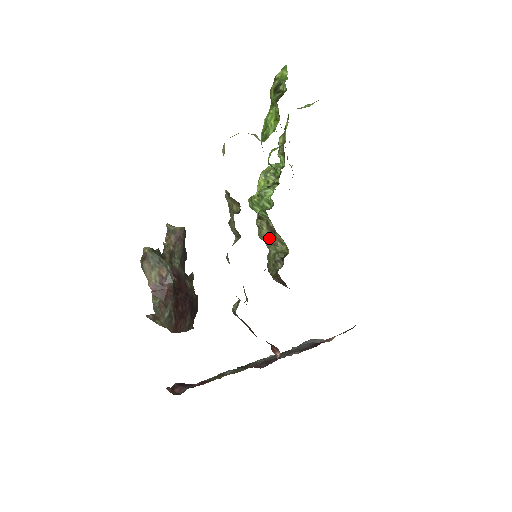
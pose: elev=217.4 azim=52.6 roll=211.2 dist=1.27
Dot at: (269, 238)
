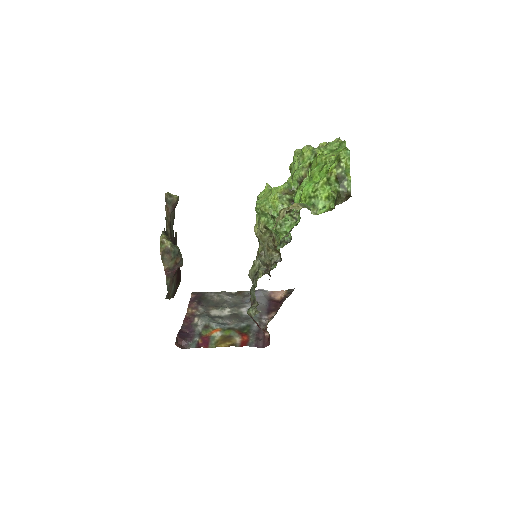
Dot at: occluded
